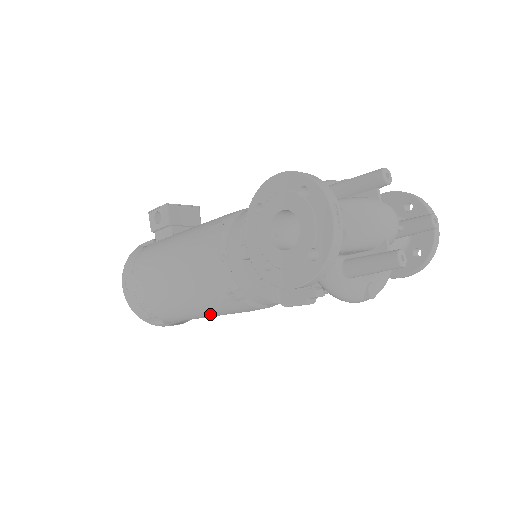
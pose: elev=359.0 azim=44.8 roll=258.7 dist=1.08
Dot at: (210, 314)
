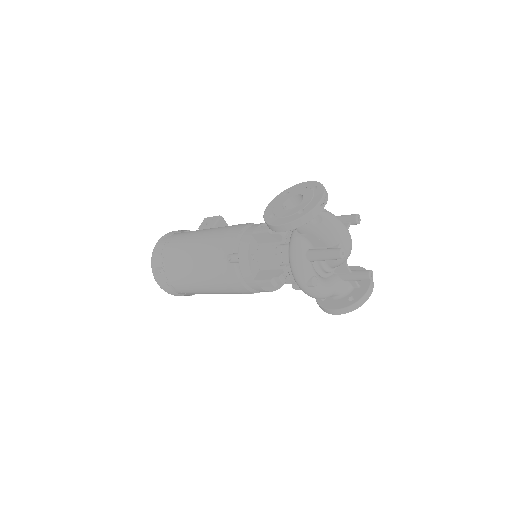
Dot at: (202, 276)
